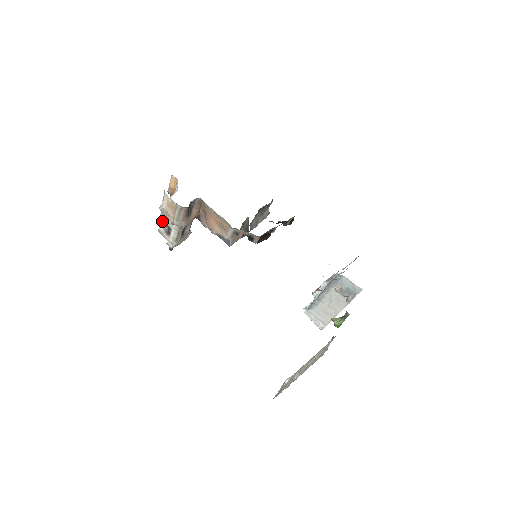
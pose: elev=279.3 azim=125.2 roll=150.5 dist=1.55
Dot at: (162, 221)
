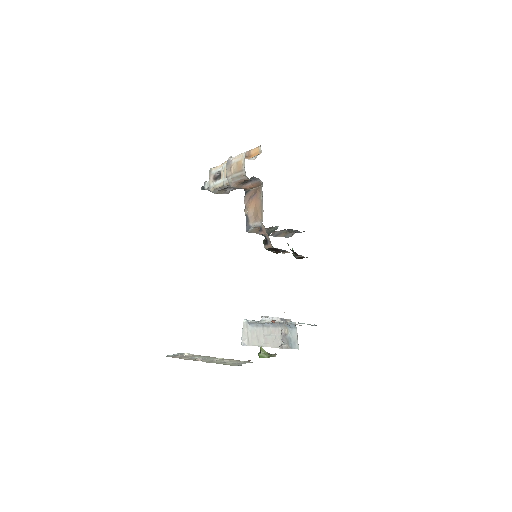
Dot at: (220, 167)
